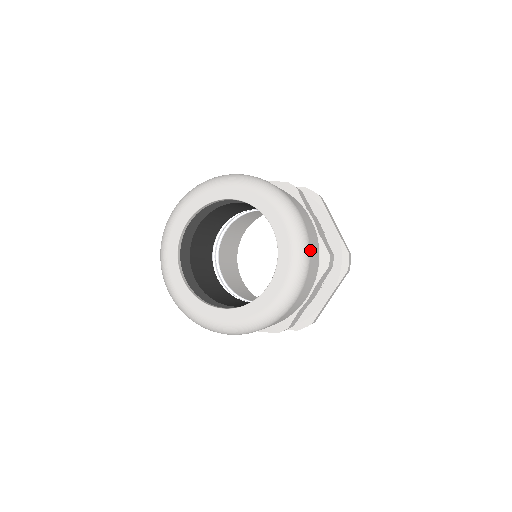
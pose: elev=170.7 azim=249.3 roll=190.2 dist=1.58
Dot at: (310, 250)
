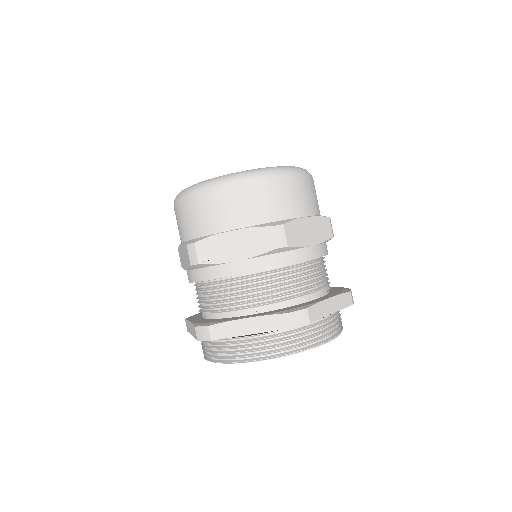
Dot at: occluded
